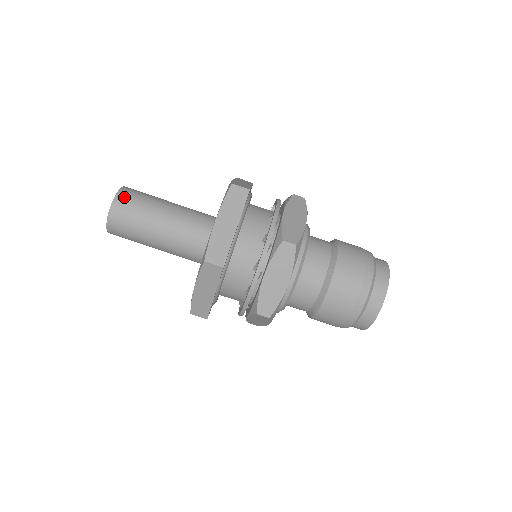
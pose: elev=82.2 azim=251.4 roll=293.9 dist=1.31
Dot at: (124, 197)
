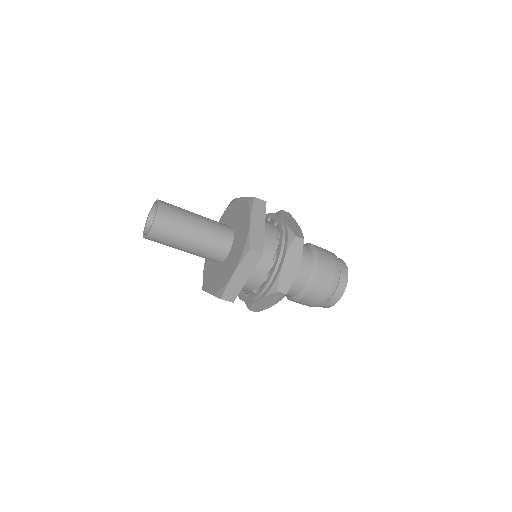
Dot at: (165, 206)
